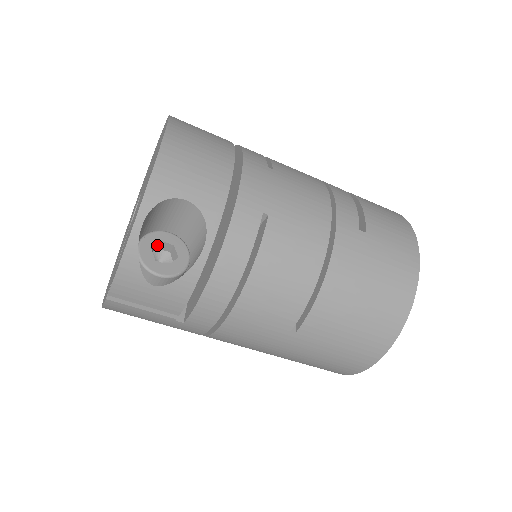
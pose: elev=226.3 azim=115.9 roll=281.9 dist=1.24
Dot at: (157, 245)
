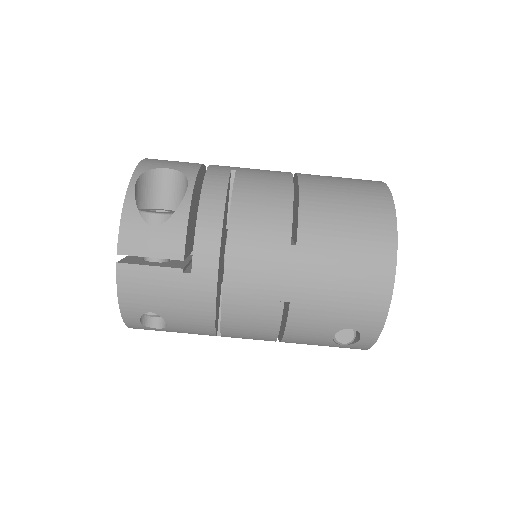
Dot at: occluded
